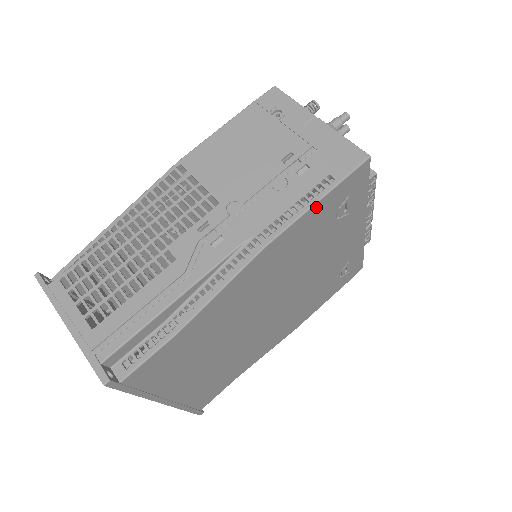
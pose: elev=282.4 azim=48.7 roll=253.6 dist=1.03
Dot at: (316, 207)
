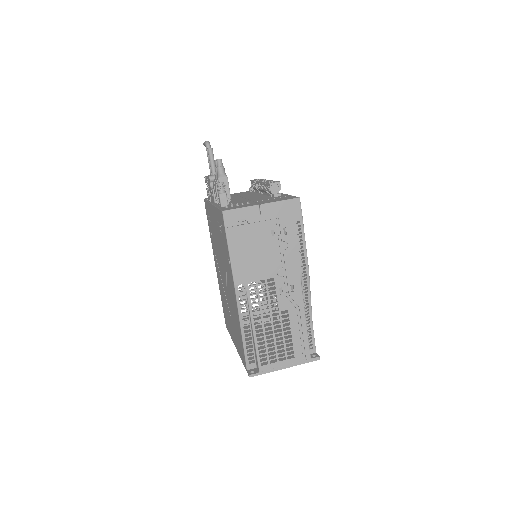
Dot at: (304, 236)
